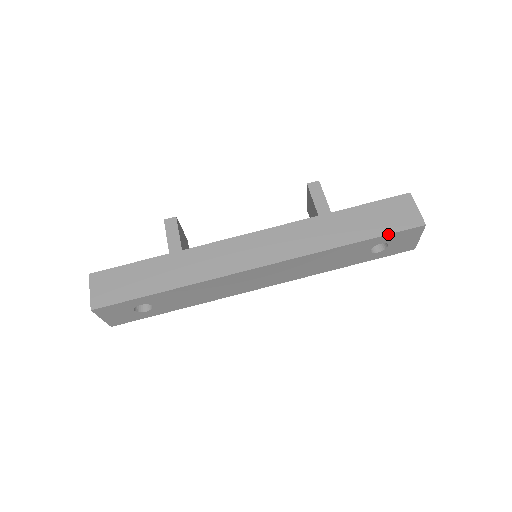
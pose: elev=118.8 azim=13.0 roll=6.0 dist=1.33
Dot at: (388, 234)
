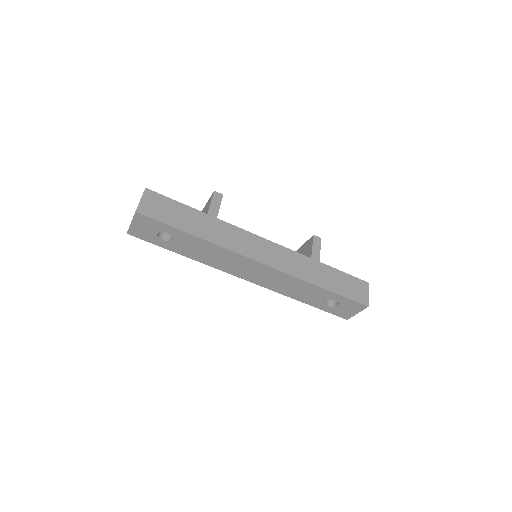
Dot at: (346, 297)
